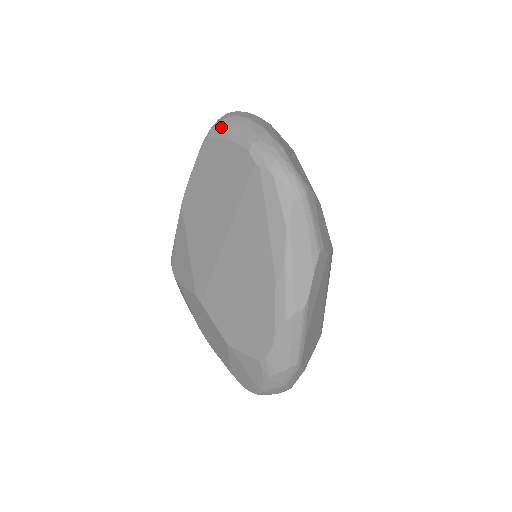
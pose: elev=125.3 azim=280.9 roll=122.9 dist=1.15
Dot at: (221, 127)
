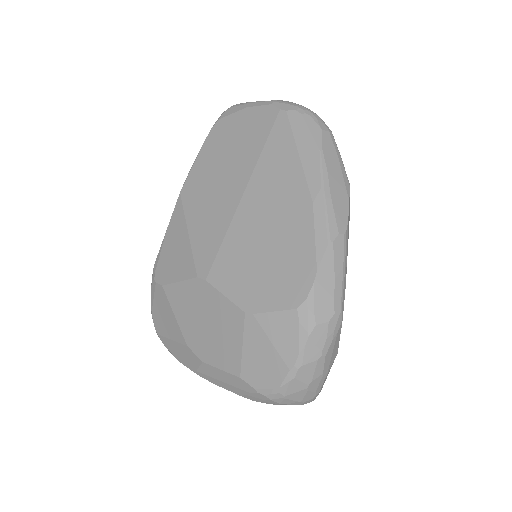
Dot at: (235, 106)
